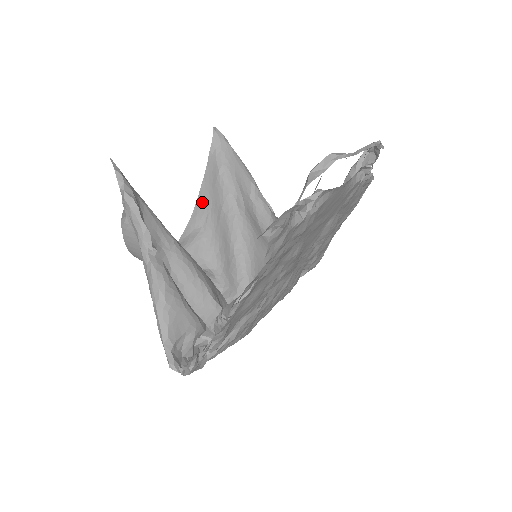
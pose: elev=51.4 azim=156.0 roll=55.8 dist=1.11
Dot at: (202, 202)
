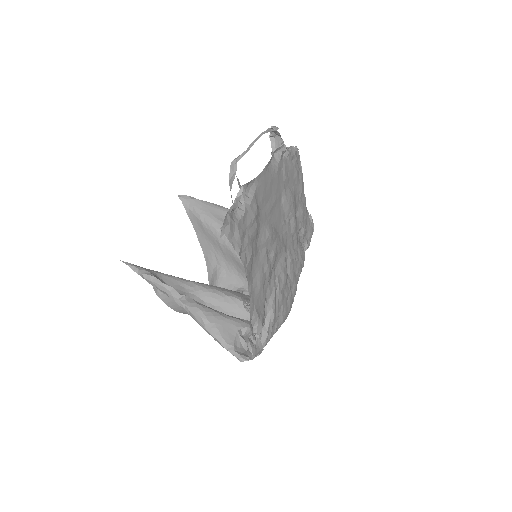
Dot at: (206, 248)
